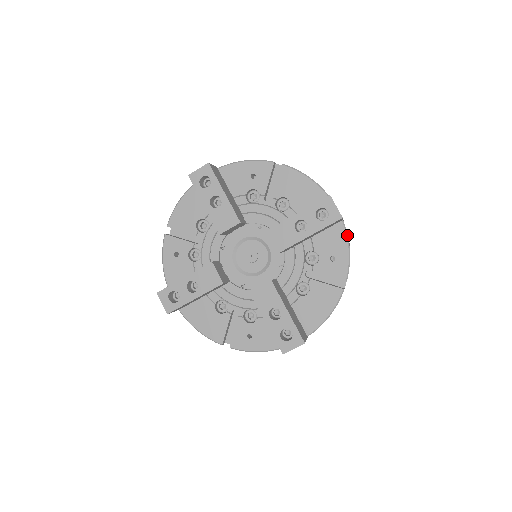
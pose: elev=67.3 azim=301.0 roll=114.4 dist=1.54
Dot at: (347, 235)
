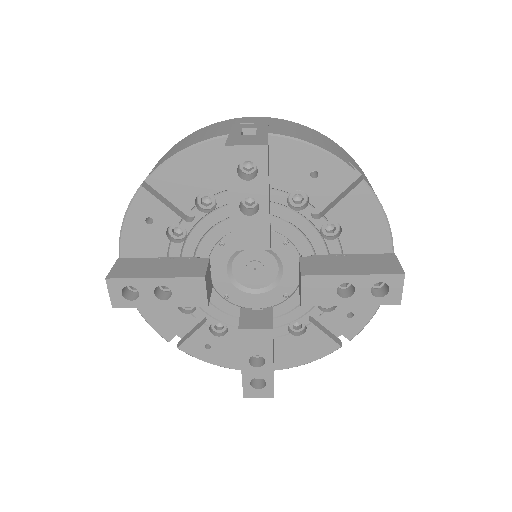
Dot at: occluded
